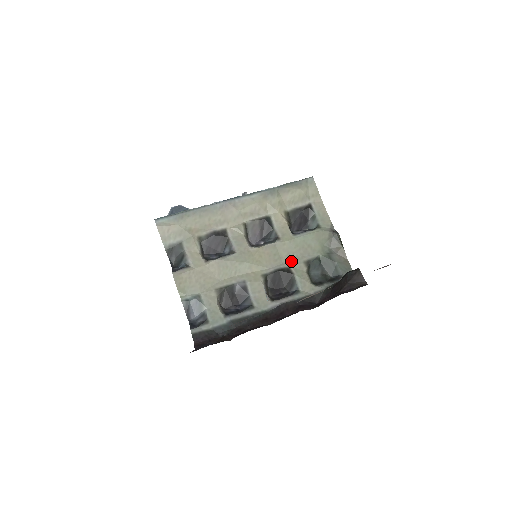
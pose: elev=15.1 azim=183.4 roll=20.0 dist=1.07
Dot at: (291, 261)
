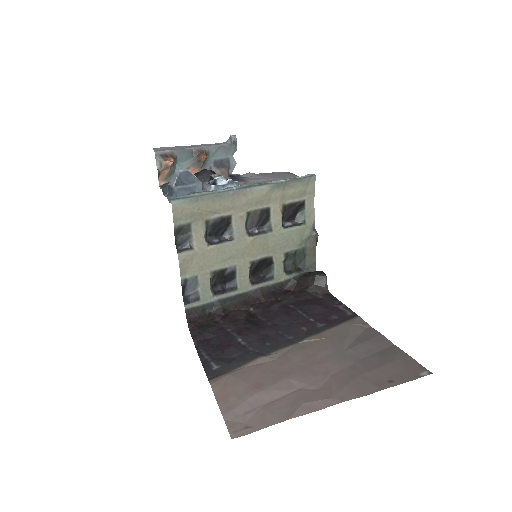
Dot at: (275, 251)
